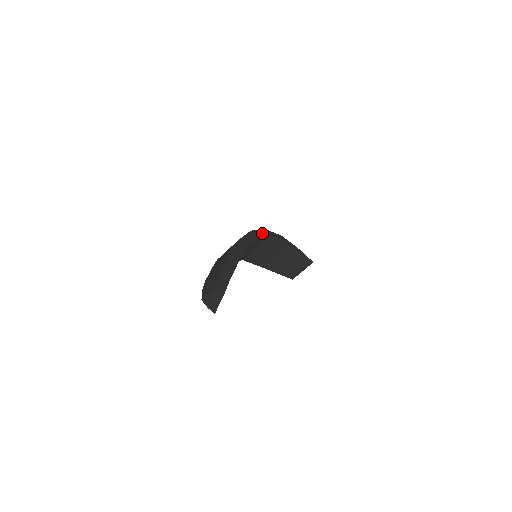
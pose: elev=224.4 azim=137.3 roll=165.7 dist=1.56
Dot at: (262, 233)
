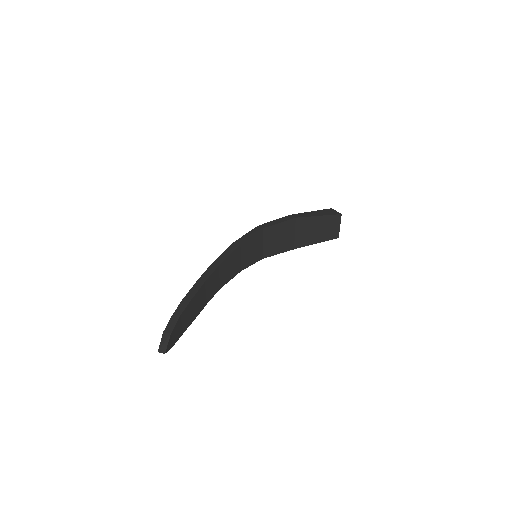
Dot at: (249, 235)
